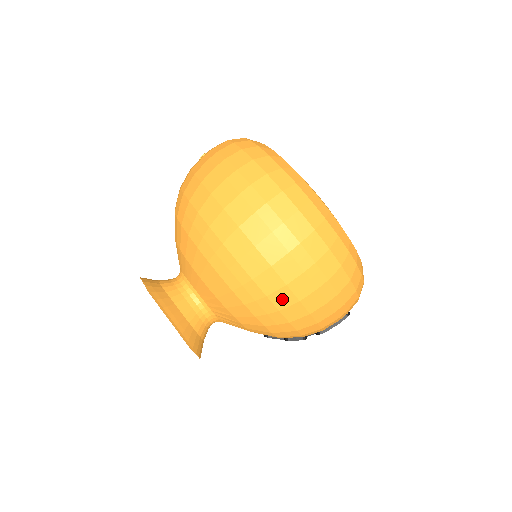
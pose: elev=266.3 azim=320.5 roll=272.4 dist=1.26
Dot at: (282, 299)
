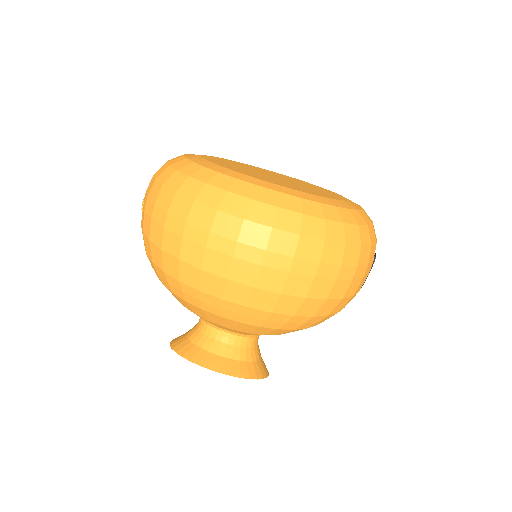
Dot at: (309, 308)
